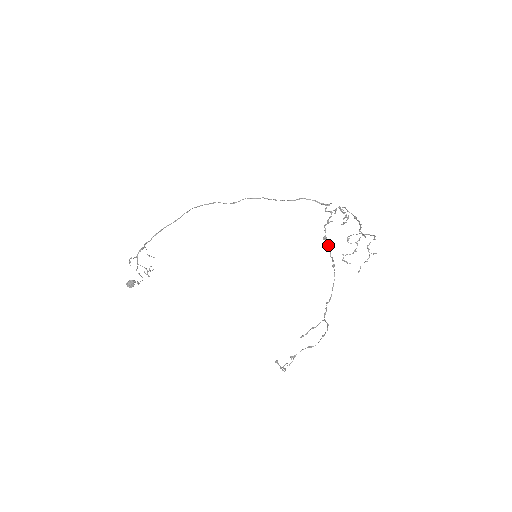
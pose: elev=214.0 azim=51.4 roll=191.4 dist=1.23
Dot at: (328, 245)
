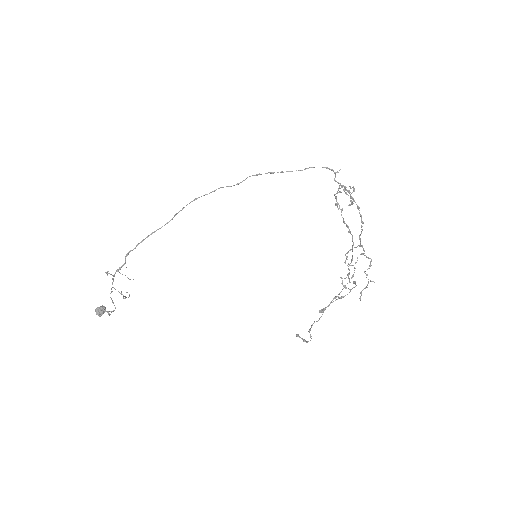
Dot at: (341, 212)
